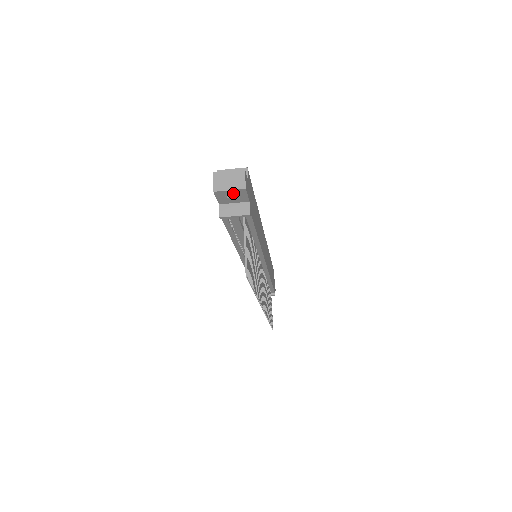
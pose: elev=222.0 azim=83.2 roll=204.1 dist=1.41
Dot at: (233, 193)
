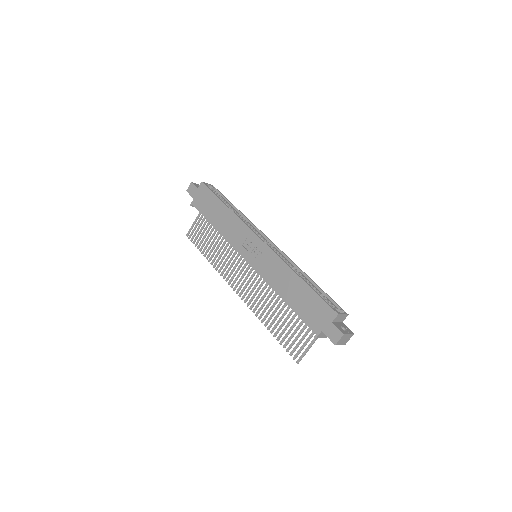
Dot at: occluded
